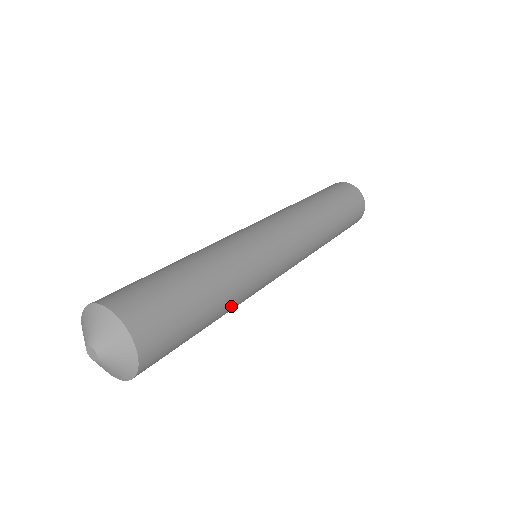
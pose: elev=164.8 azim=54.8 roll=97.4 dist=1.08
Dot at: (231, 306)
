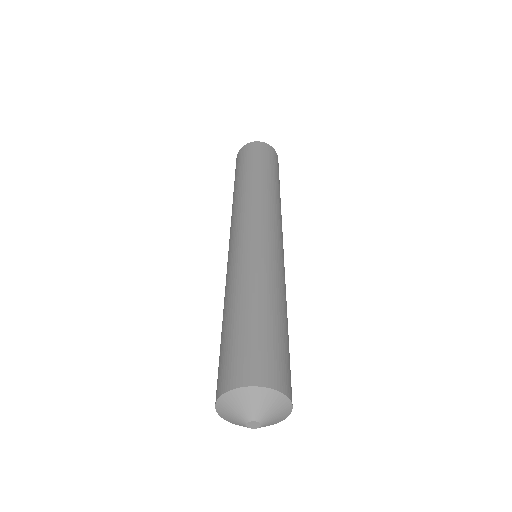
Dot at: occluded
